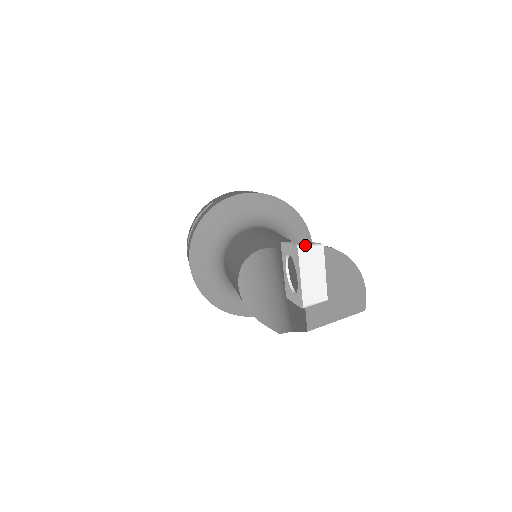
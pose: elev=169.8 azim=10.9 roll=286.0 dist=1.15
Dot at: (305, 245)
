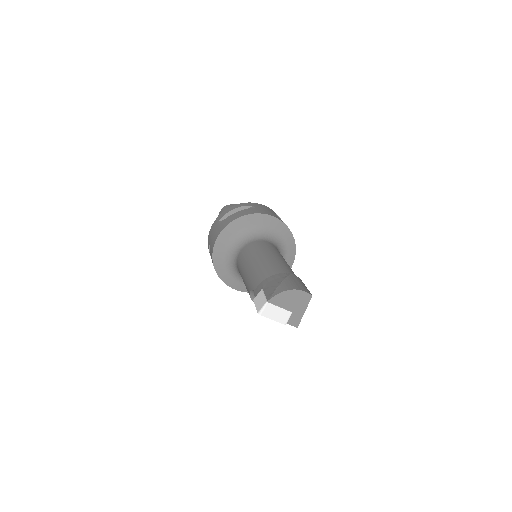
Dot at: (261, 310)
